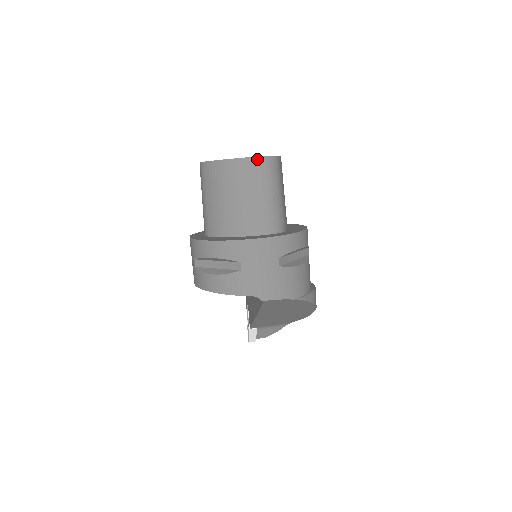
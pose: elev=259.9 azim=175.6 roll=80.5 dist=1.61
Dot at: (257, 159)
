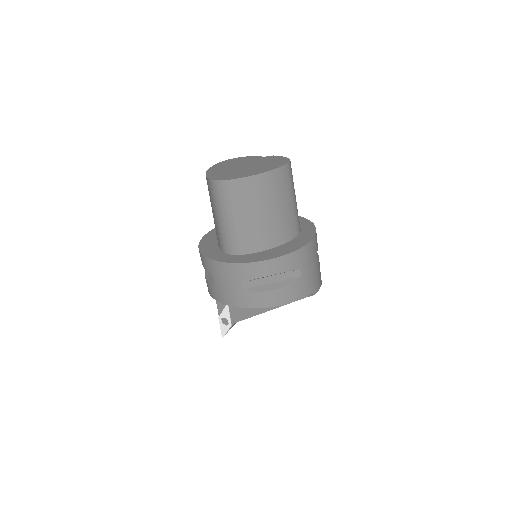
Dot at: (286, 167)
